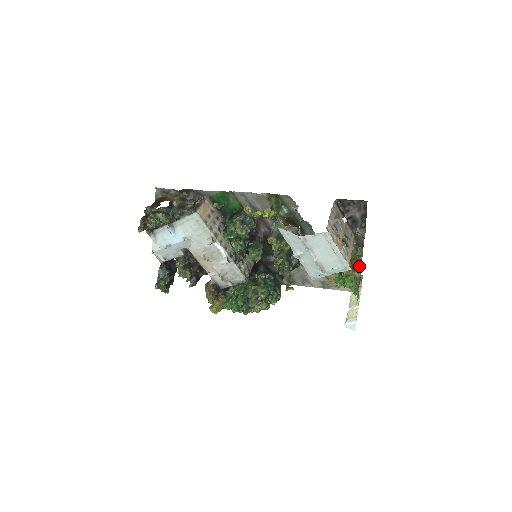
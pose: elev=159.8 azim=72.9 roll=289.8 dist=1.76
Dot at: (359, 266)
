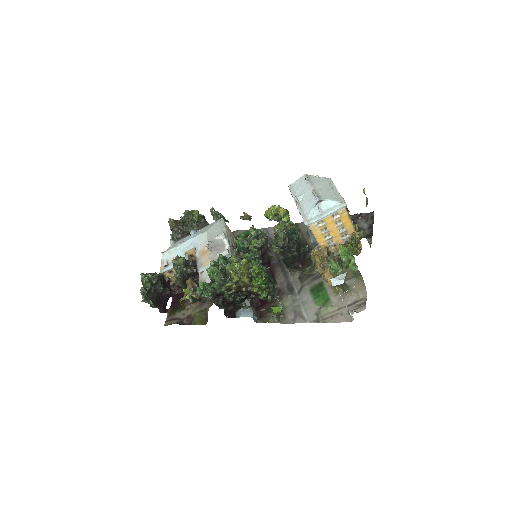
Dot at: occluded
